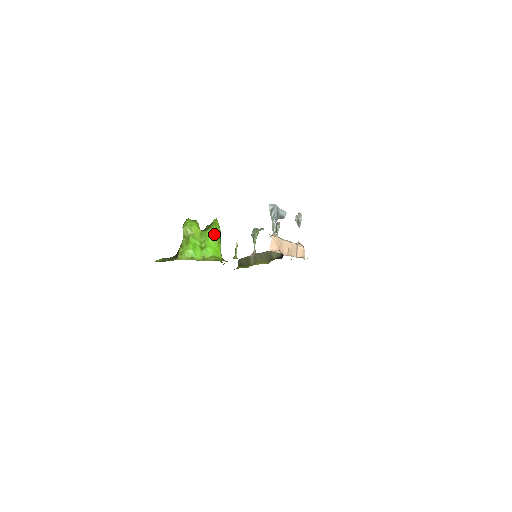
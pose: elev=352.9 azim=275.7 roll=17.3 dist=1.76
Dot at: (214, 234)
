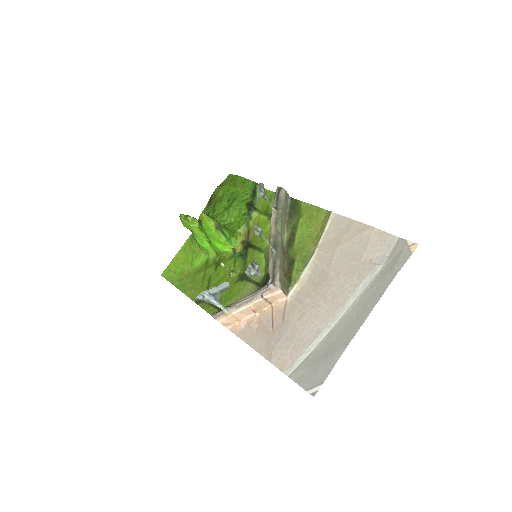
Dot at: (209, 232)
